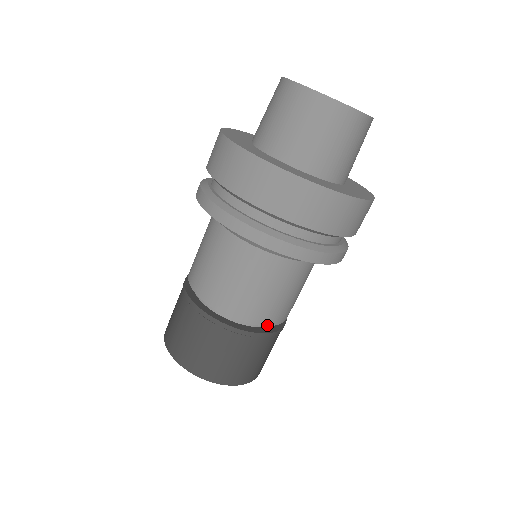
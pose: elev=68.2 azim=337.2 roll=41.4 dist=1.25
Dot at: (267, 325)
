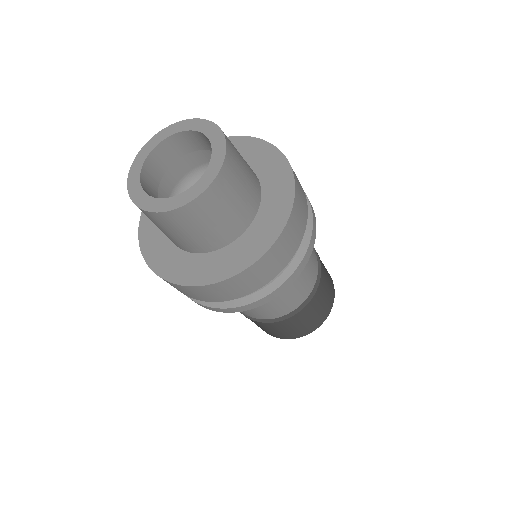
Dot at: (278, 317)
